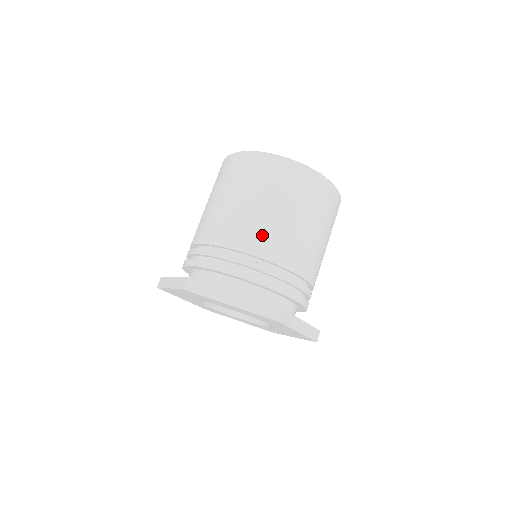
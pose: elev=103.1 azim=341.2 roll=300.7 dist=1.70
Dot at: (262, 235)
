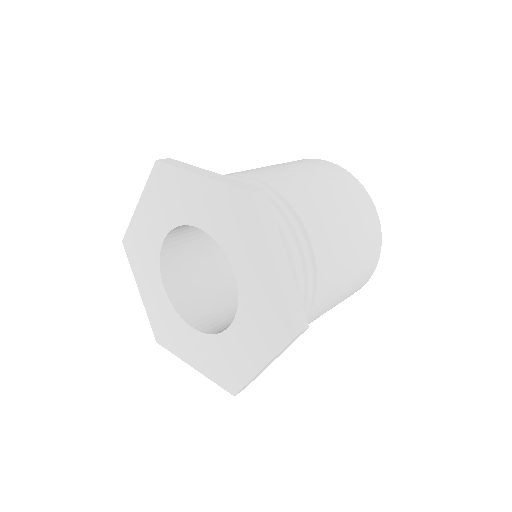
Dot at: (274, 174)
